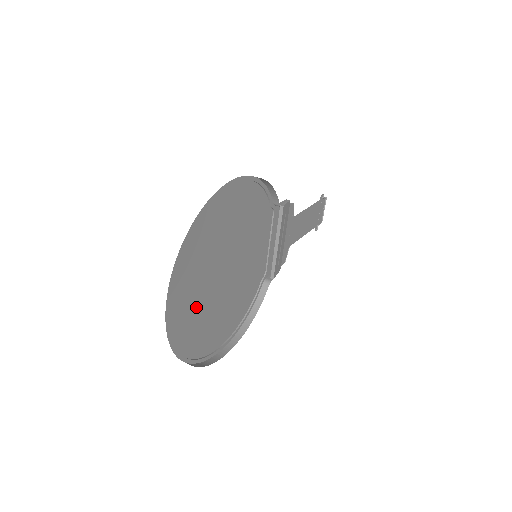
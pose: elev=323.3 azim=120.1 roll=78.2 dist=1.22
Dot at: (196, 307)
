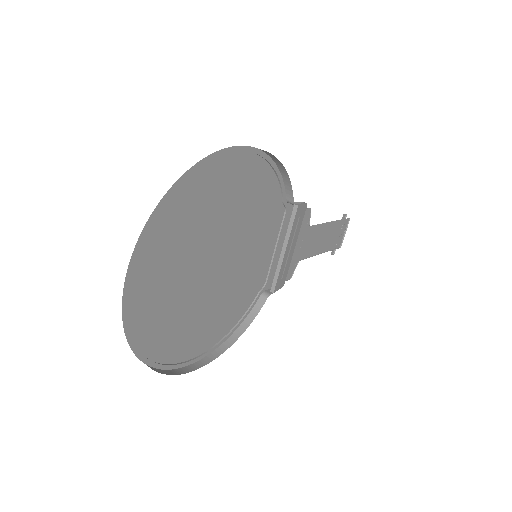
Dot at: (169, 294)
